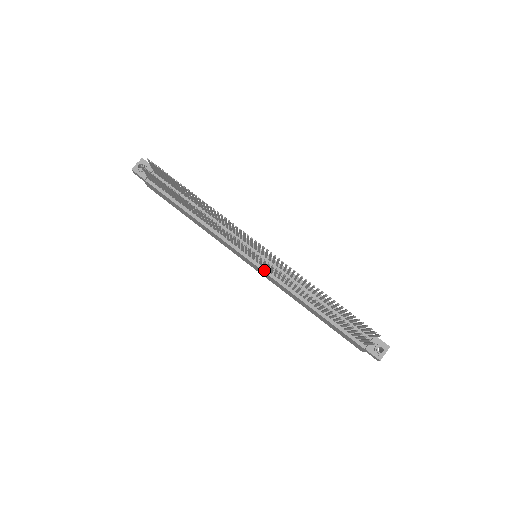
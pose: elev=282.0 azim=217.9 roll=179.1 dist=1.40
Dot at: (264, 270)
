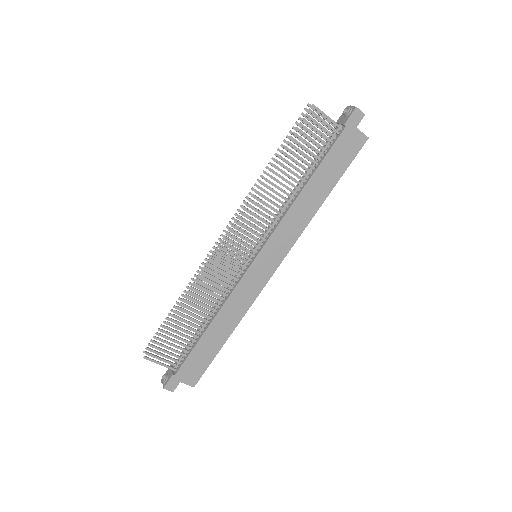
Dot at: (265, 243)
